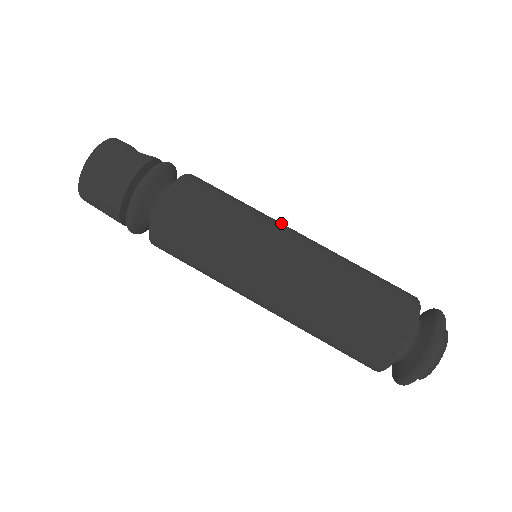
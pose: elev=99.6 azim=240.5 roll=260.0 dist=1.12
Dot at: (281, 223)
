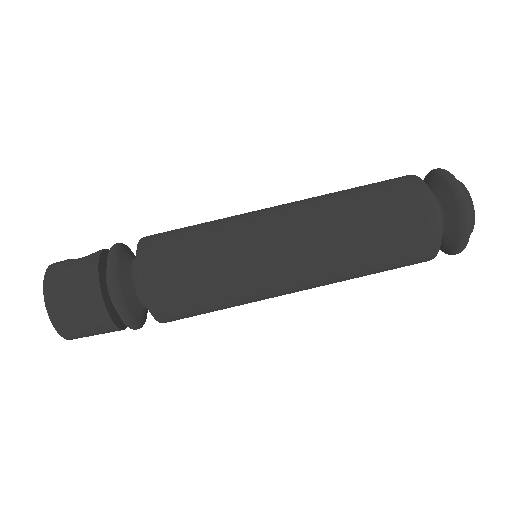
Dot at: (253, 211)
